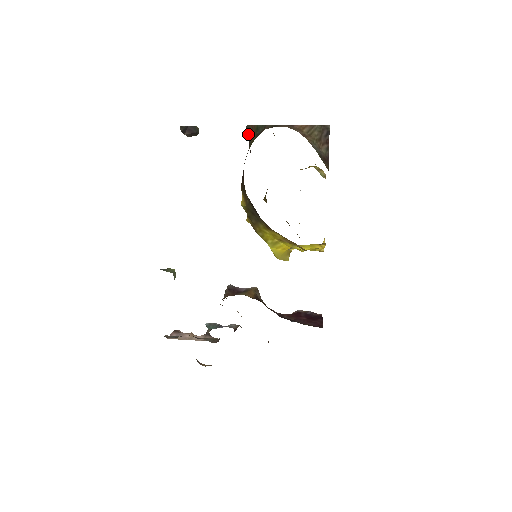
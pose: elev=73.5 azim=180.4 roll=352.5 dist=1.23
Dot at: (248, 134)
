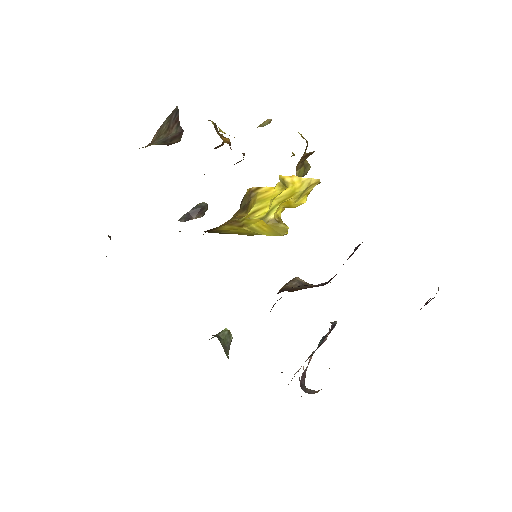
Dot at: occluded
